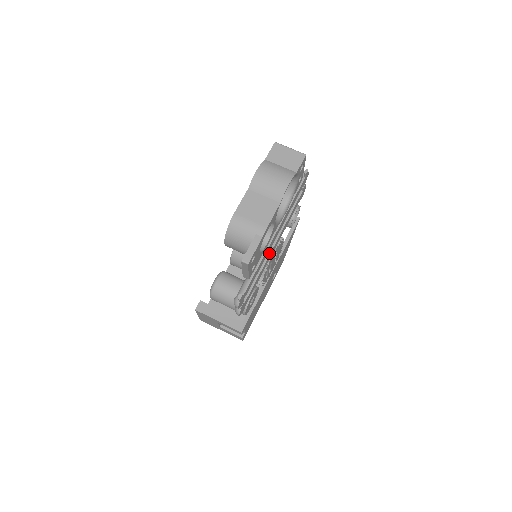
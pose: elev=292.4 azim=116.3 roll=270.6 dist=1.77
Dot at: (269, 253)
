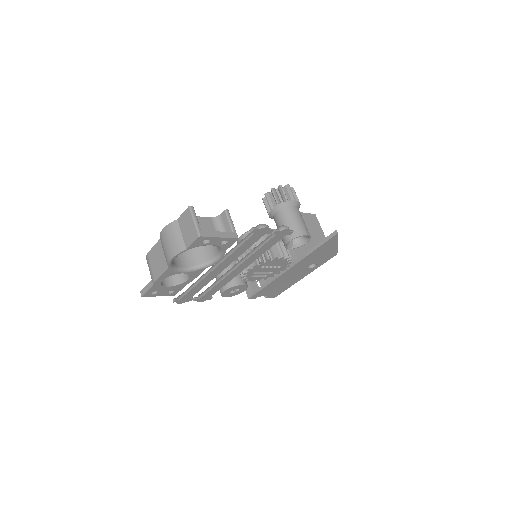
Dot at: (228, 273)
